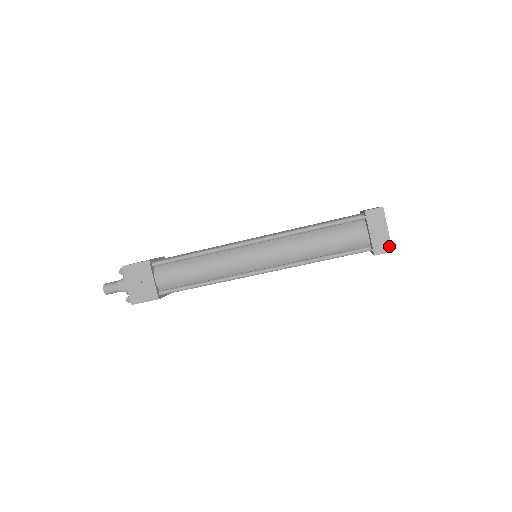
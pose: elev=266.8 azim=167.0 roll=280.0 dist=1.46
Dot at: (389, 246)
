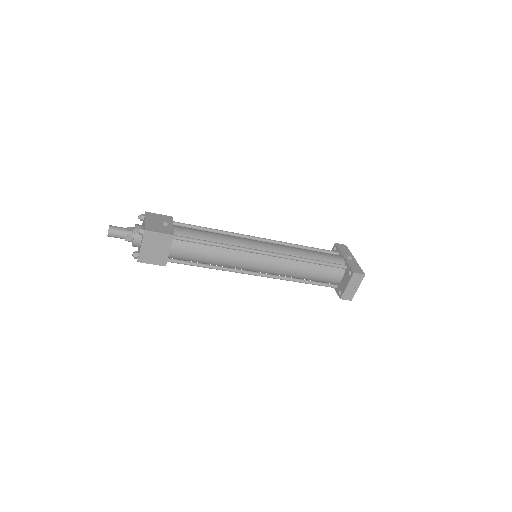
Dot at: (352, 297)
